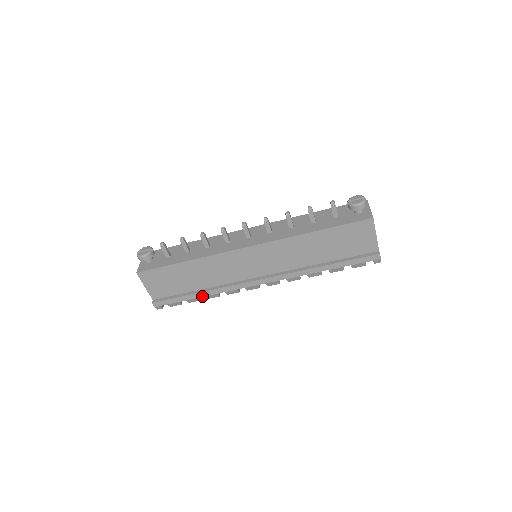
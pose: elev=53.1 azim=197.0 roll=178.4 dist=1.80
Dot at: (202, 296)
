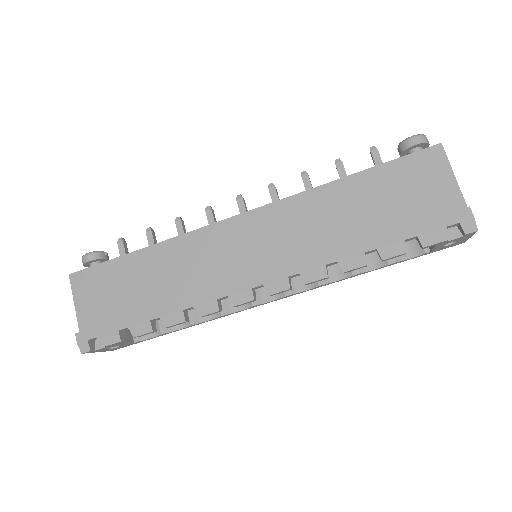
Dot at: (156, 317)
